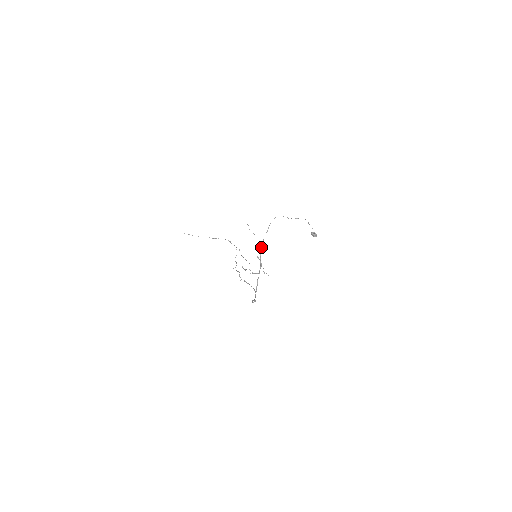
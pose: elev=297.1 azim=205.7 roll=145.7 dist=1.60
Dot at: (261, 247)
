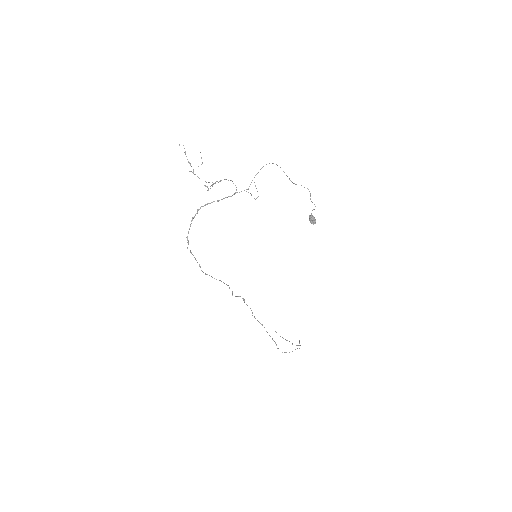
Dot at: occluded
